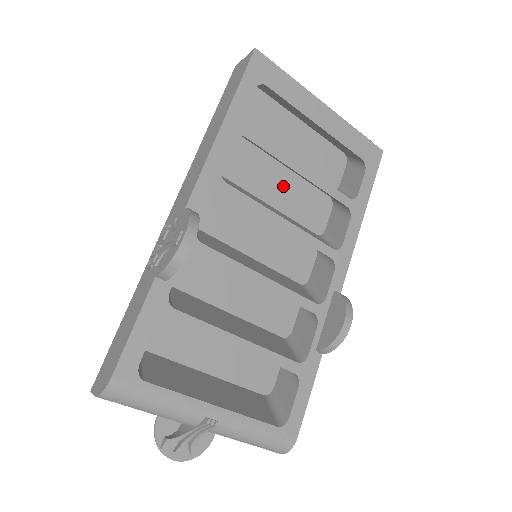
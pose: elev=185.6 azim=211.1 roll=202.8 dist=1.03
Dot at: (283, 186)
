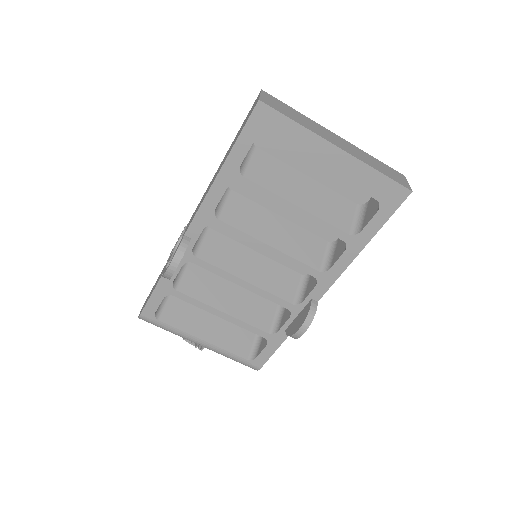
Dot at: occluded
